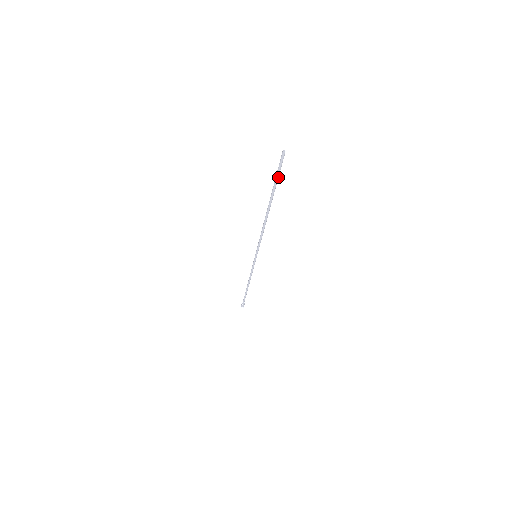
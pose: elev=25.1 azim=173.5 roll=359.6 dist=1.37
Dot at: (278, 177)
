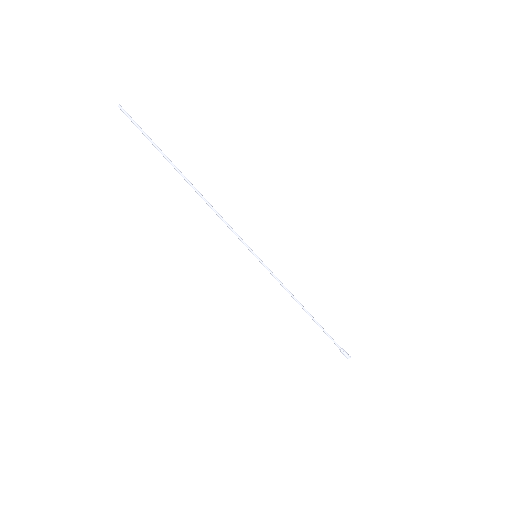
Dot at: (147, 136)
